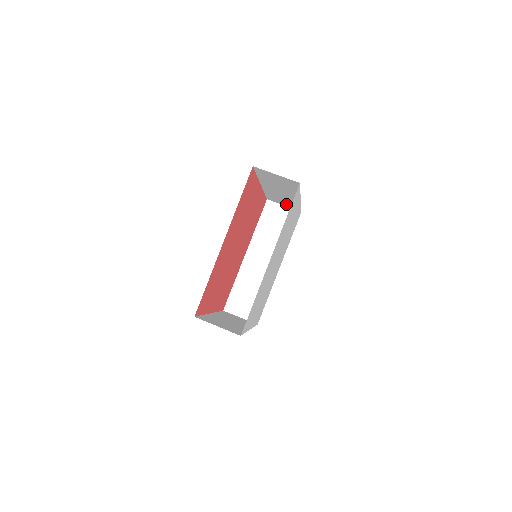
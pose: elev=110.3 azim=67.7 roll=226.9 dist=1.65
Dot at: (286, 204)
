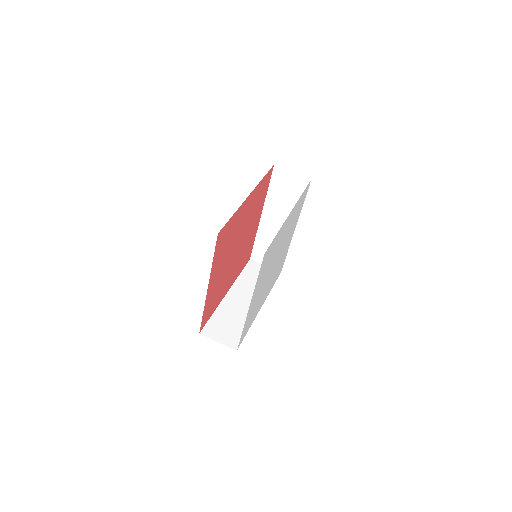
Dot at: occluded
